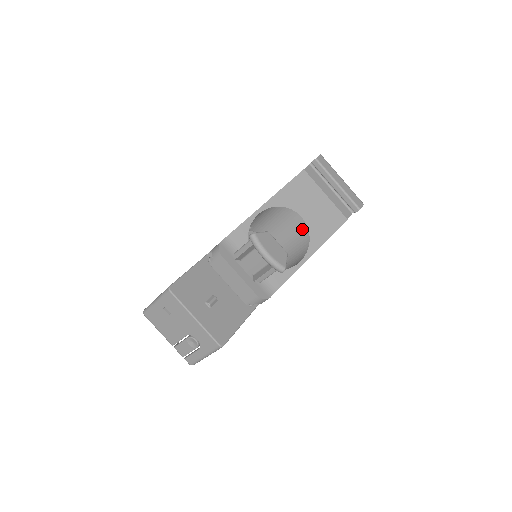
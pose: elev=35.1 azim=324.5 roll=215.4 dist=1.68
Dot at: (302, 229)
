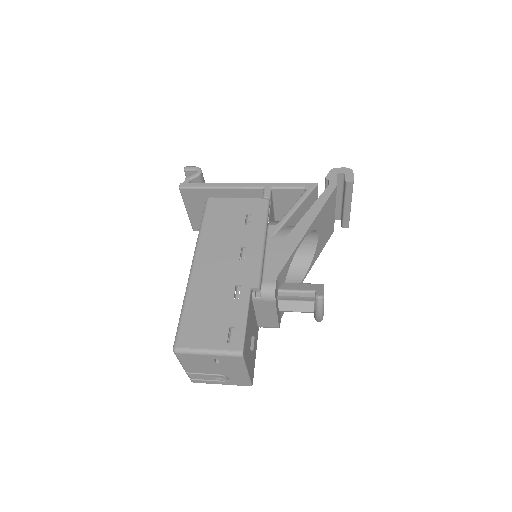
Dot at: (310, 244)
